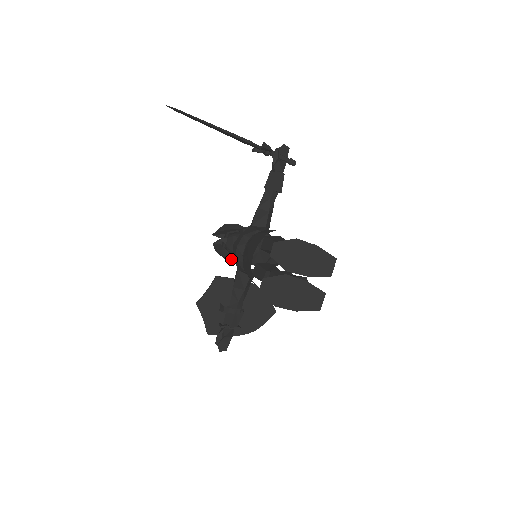
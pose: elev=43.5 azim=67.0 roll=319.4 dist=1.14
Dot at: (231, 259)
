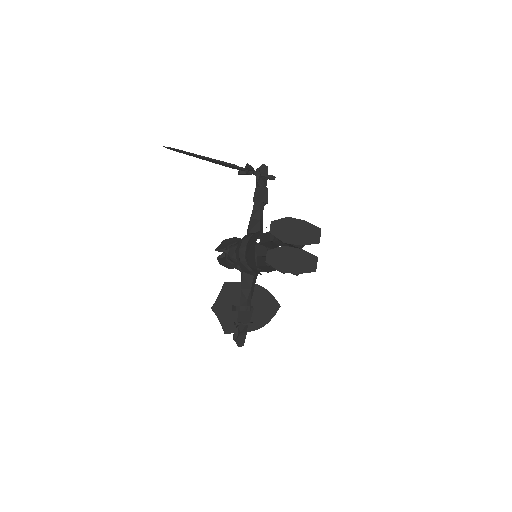
Dot at: (235, 267)
